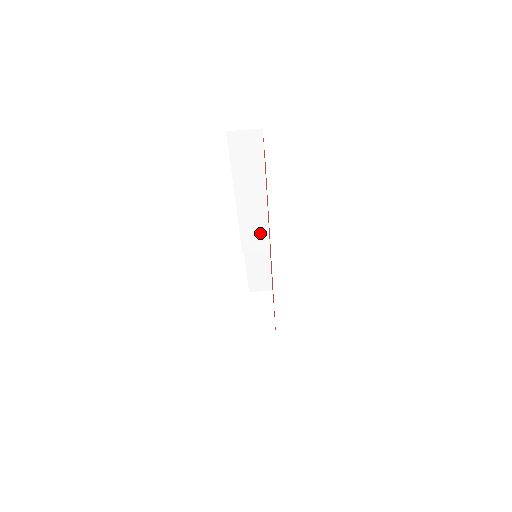
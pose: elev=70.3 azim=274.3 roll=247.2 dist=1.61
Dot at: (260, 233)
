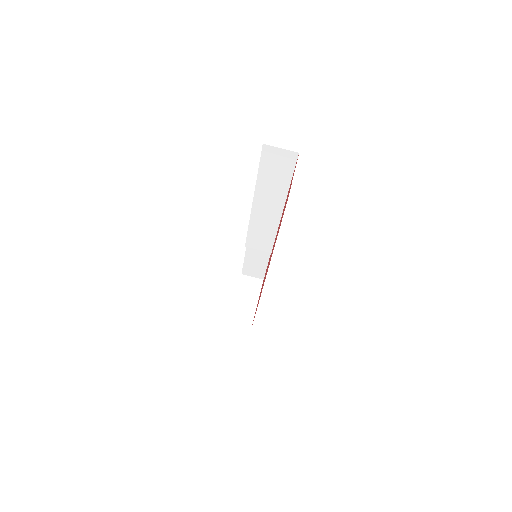
Dot at: (267, 235)
